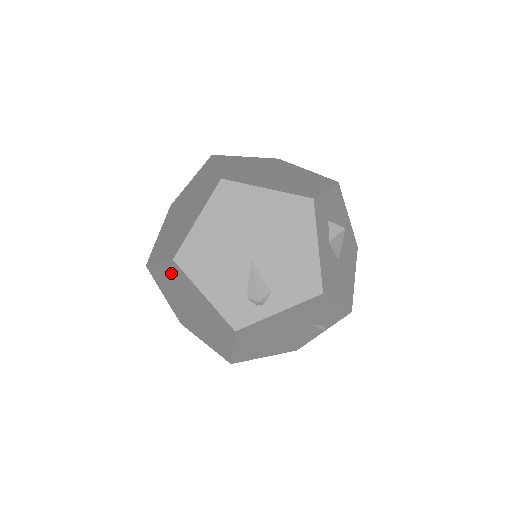
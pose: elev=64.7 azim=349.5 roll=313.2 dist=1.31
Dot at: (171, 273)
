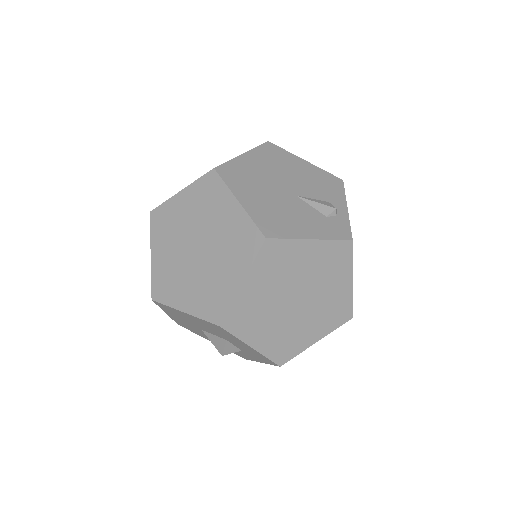
Dot at: (264, 272)
